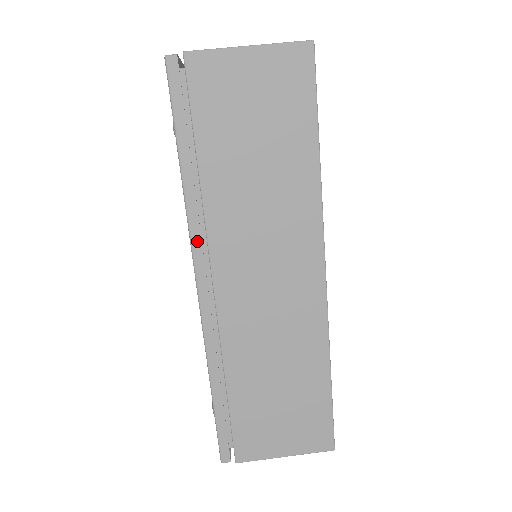
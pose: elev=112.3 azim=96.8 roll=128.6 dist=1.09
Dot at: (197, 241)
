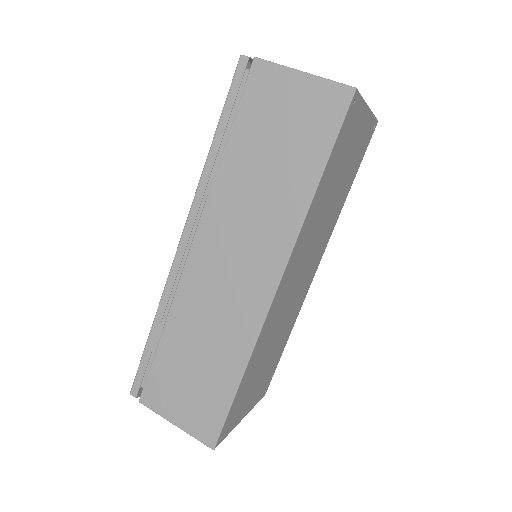
Dot at: (197, 205)
